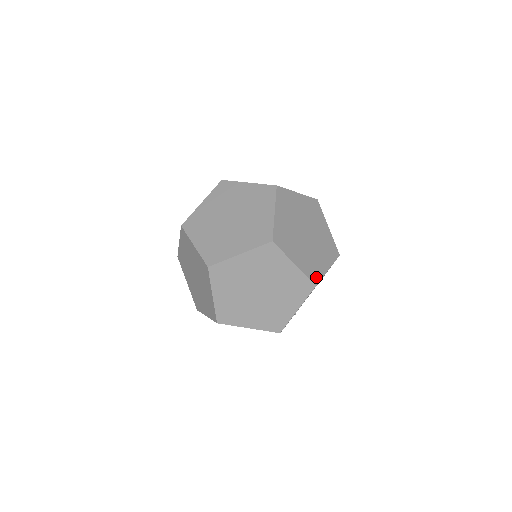
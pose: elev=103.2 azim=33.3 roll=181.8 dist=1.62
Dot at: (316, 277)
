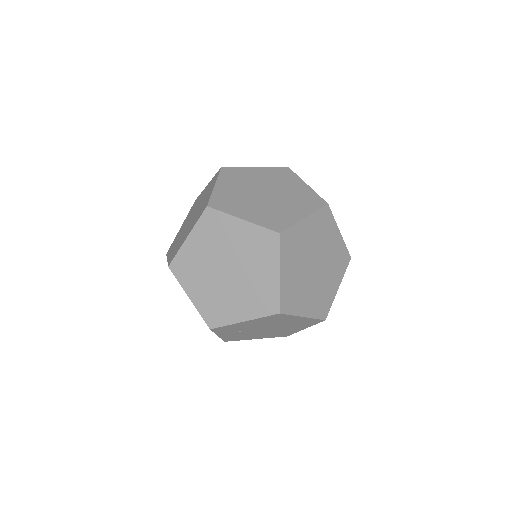
Dot at: (287, 307)
